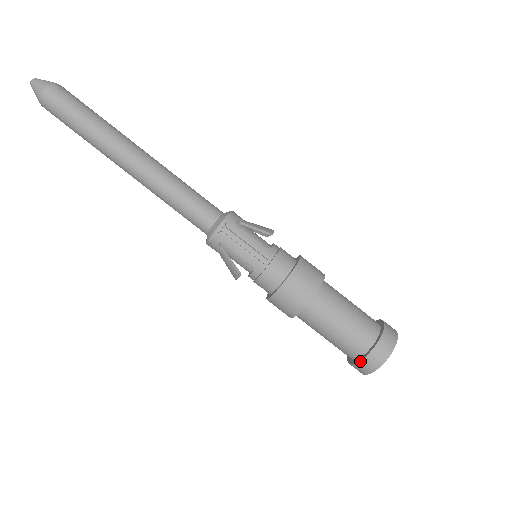
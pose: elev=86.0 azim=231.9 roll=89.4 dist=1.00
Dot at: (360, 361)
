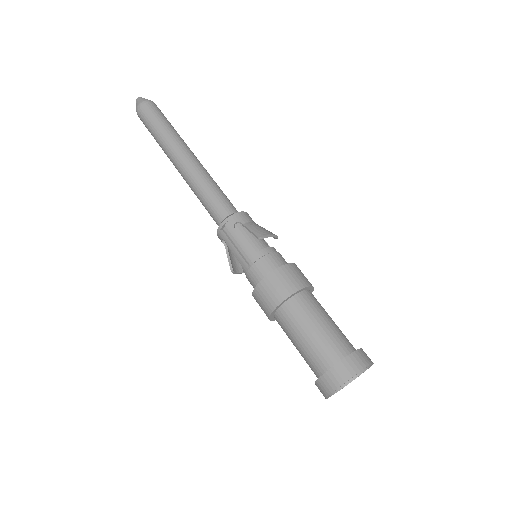
Dot at: (315, 382)
